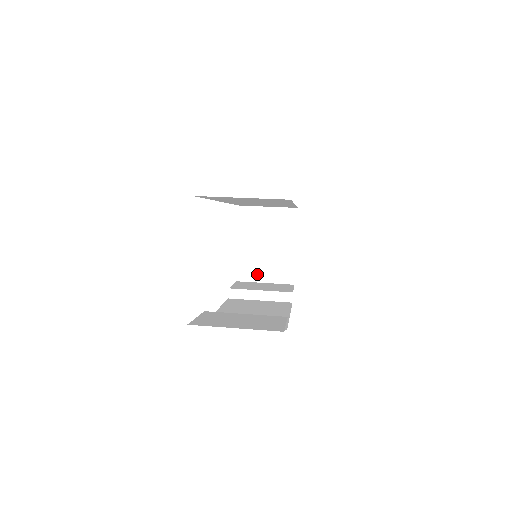
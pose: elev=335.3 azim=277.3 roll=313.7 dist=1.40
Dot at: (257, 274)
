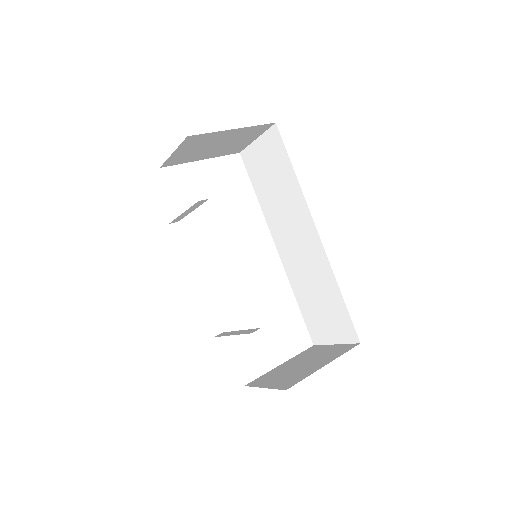
Dot at: (266, 382)
